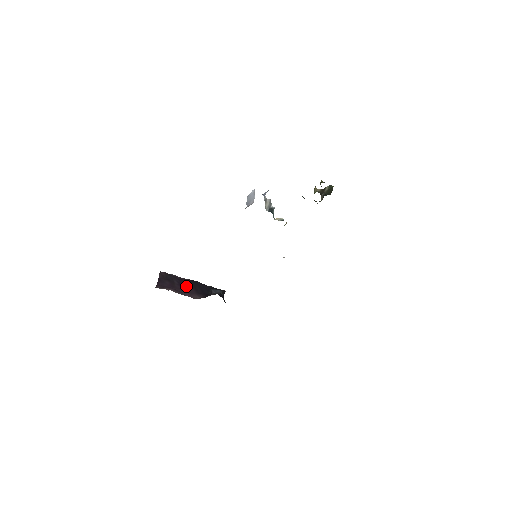
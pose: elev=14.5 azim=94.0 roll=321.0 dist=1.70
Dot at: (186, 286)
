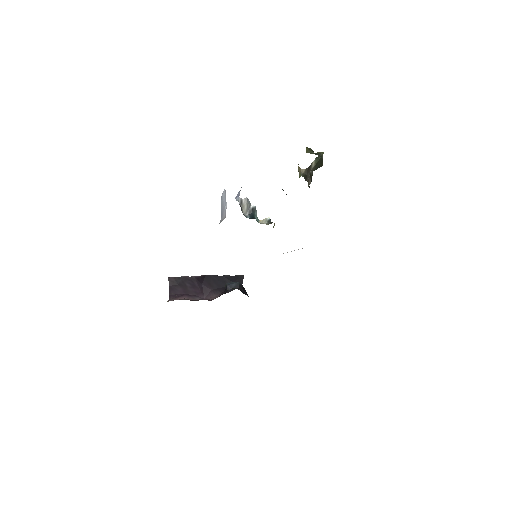
Dot at: (200, 286)
